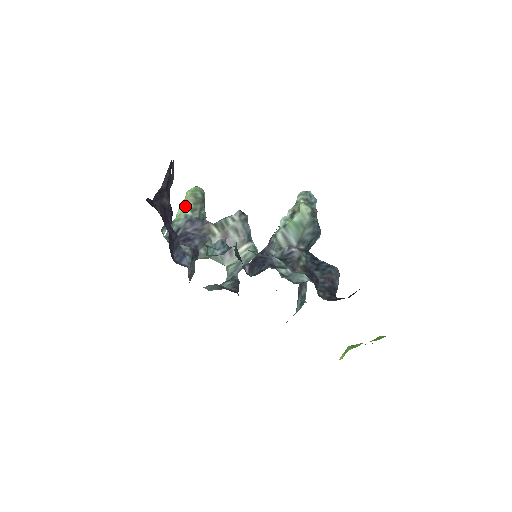
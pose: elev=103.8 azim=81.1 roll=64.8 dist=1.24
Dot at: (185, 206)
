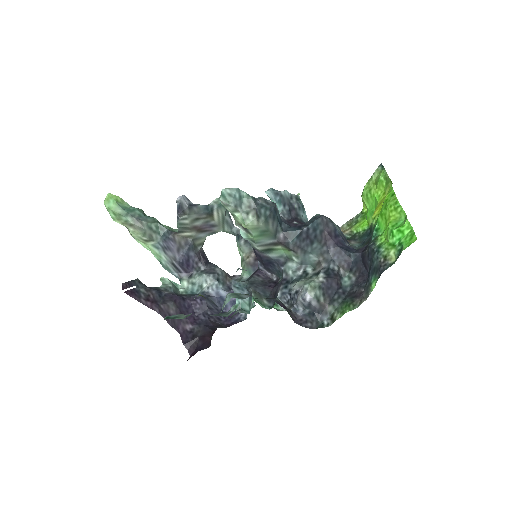
Dot at: (141, 241)
